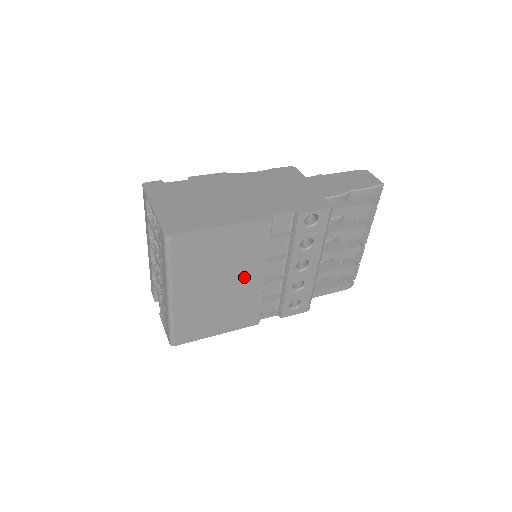
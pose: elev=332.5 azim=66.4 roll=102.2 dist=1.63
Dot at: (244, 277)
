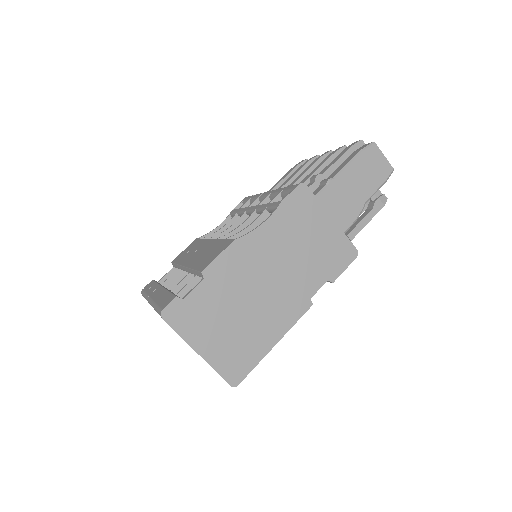
Dot at: occluded
